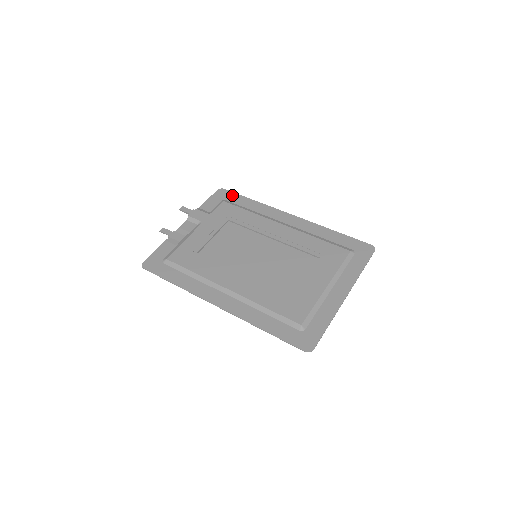
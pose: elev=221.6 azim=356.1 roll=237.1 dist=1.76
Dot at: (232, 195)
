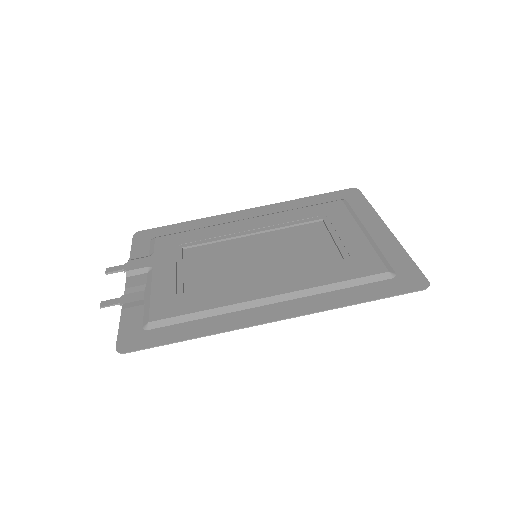
Dot at: (157, 230)
